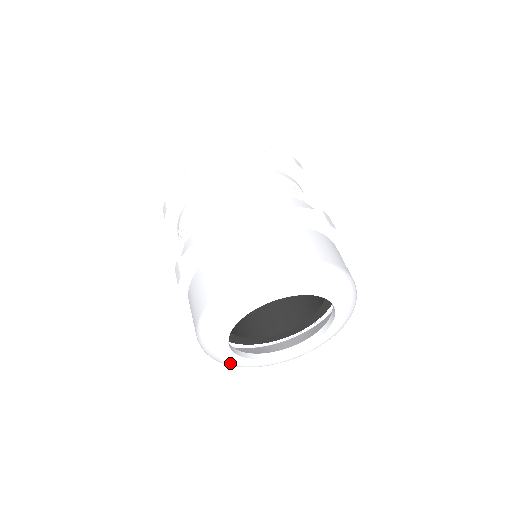
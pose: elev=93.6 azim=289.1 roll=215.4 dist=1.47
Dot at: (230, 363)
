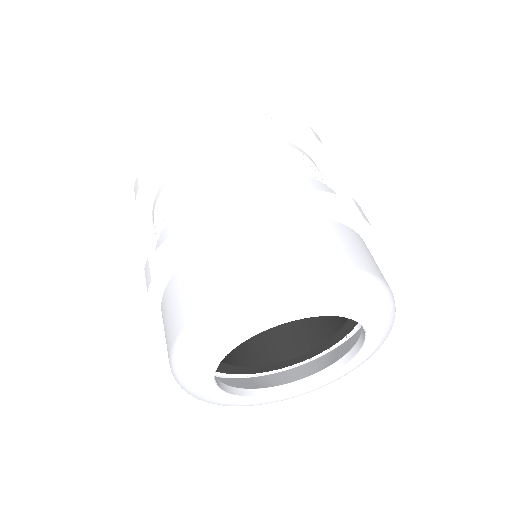
Dot at: (215, 402)
